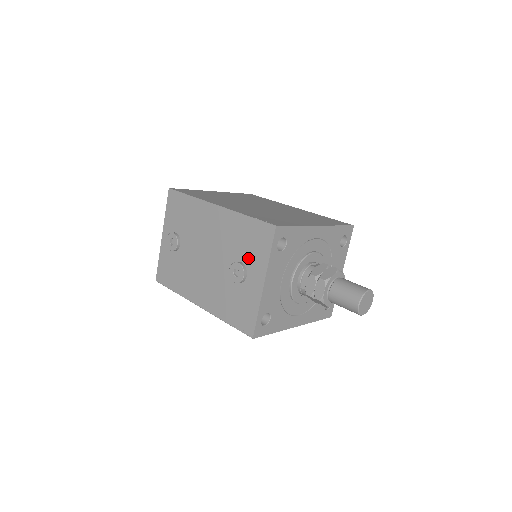
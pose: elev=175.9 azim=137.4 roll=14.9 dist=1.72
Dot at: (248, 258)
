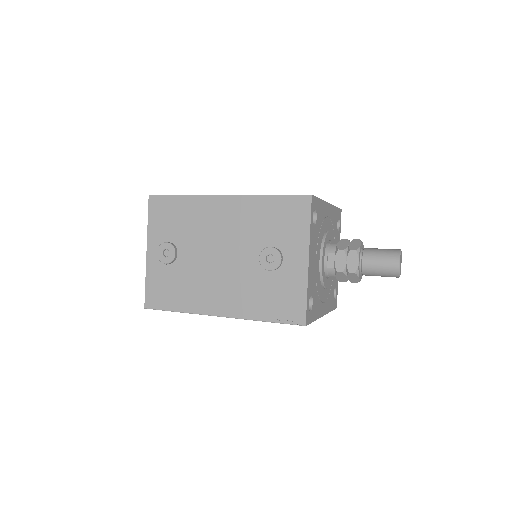
Dot at: (281, 239)
